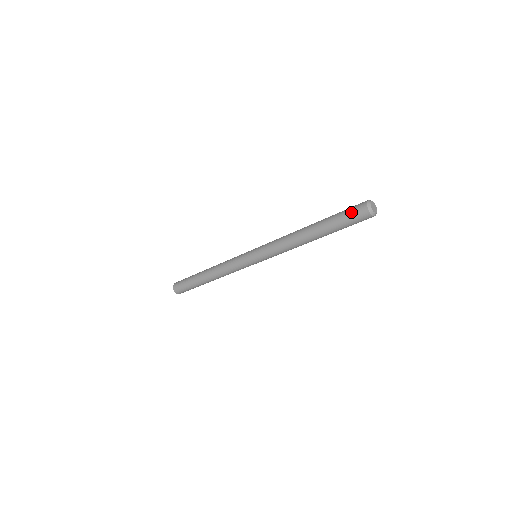
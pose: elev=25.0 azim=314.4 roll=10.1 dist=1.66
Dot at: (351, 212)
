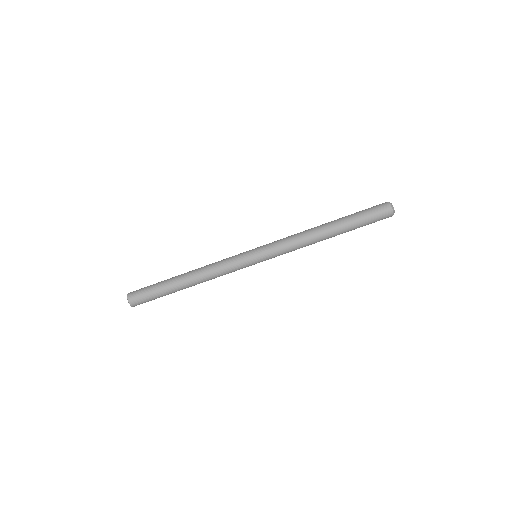
Dot at: (372, 207)
